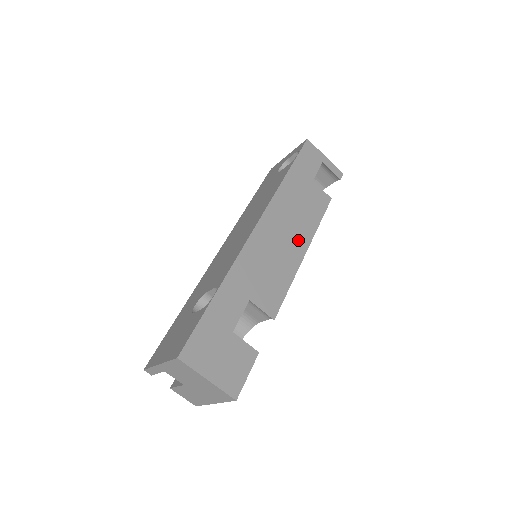
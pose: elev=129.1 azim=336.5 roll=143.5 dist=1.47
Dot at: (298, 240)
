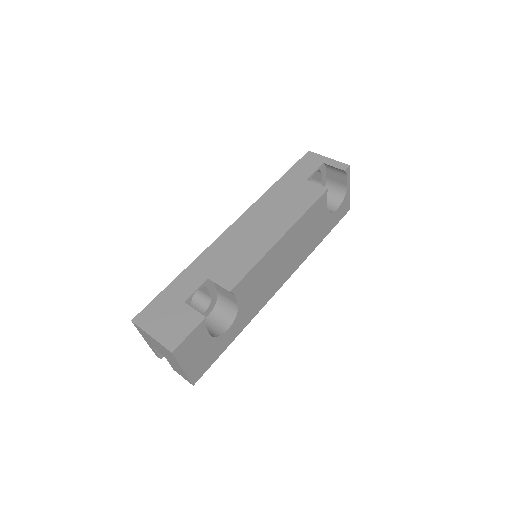
Dot at: (276, 228)
